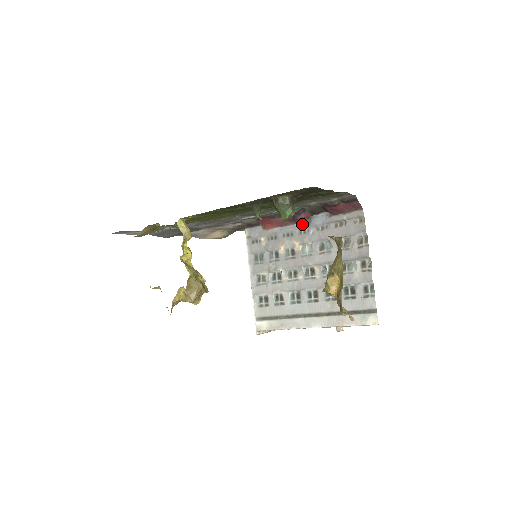
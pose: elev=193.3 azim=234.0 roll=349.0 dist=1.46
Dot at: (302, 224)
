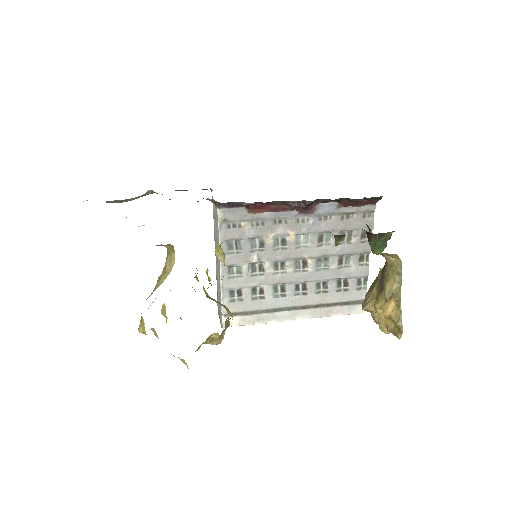
Dot at: (304, 212)
